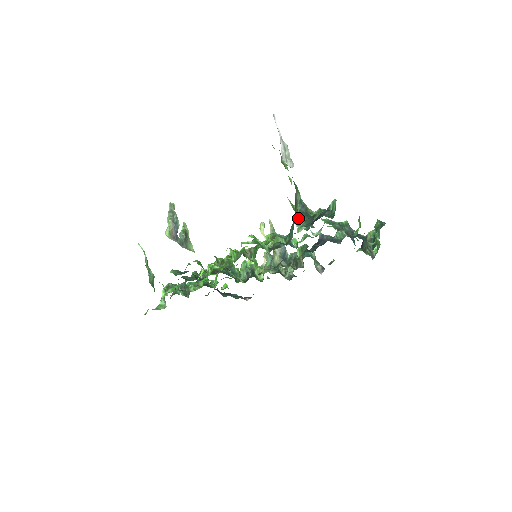
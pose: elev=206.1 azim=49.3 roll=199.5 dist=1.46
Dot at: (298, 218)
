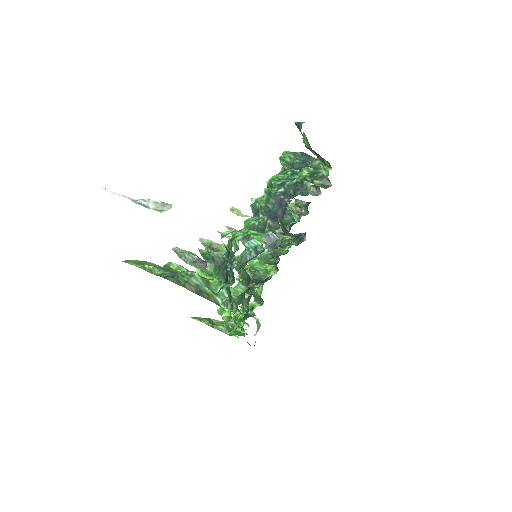
Dot at: (218, 293)
